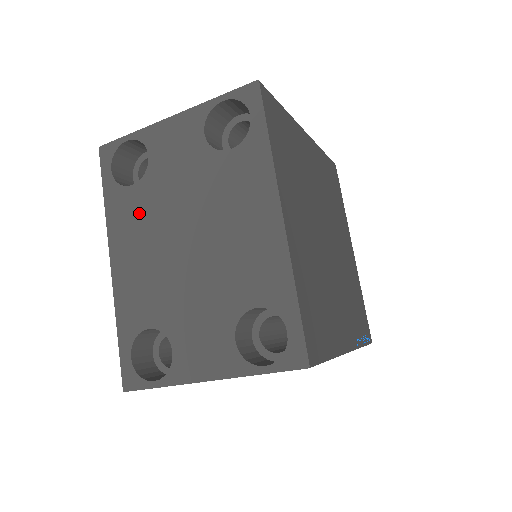
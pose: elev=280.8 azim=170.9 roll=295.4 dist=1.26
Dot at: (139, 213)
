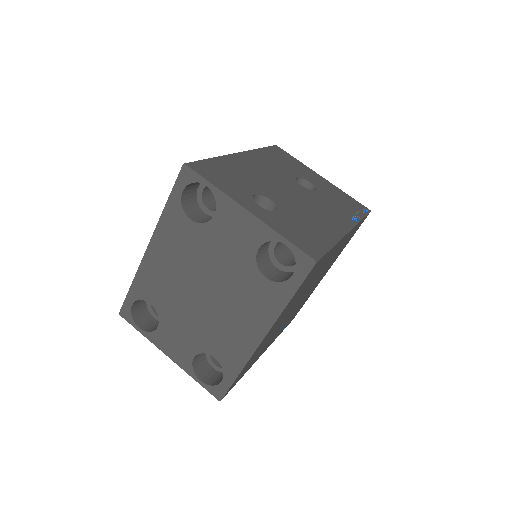
Dot at: (184, 242)
